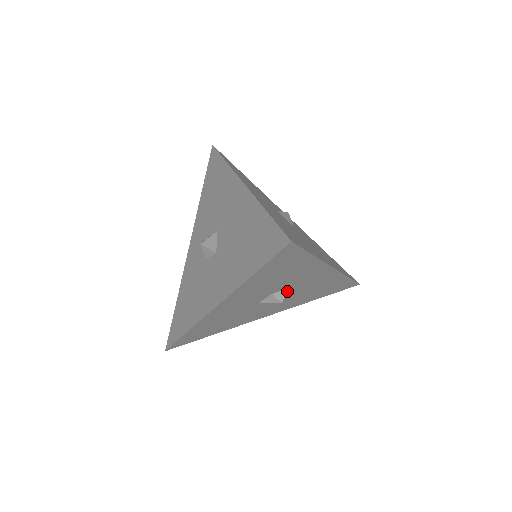
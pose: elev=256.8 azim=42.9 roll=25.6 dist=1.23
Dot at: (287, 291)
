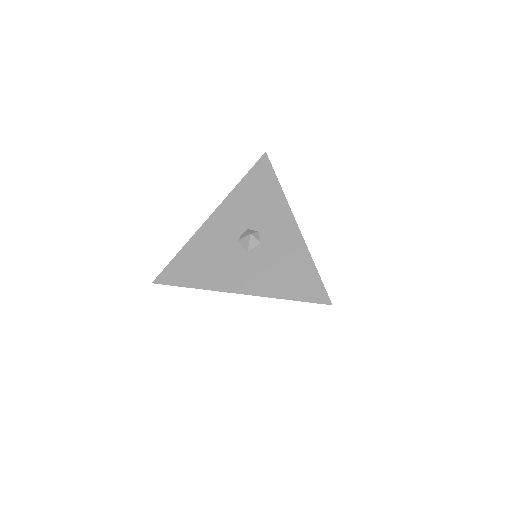
Dot at: (259, 236)
